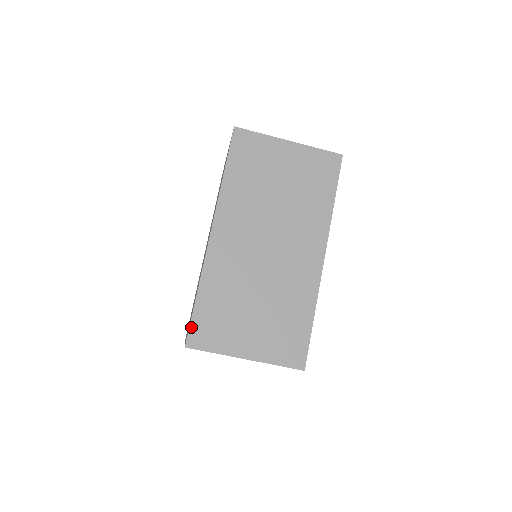
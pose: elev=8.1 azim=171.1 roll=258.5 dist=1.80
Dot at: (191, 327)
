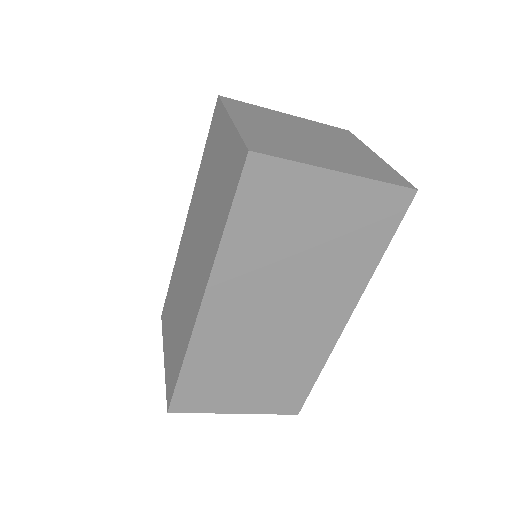
Dot at: (174, 397)
